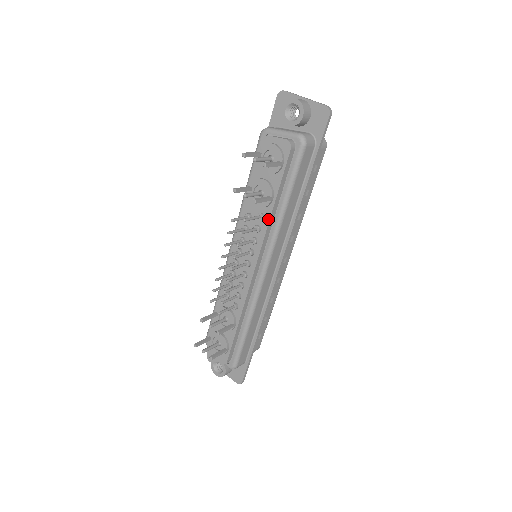
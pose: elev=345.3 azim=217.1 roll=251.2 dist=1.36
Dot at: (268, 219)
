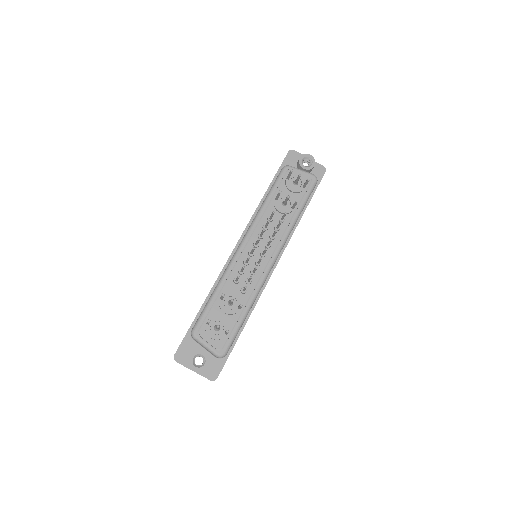
Dot at: (287, 222)
